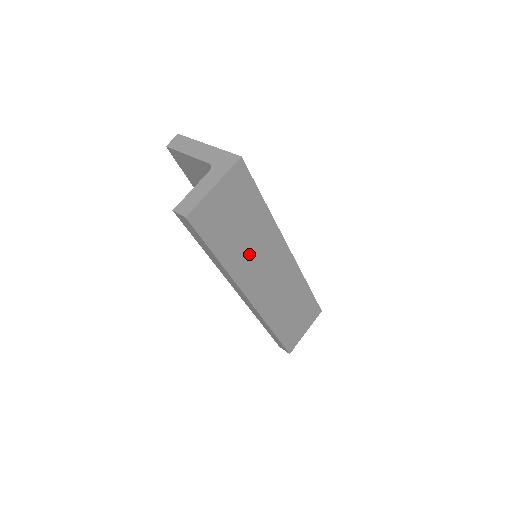
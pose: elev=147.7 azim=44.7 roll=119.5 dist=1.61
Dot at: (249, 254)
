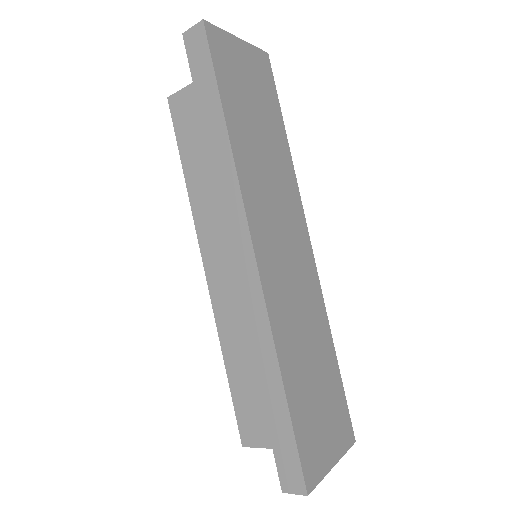
Dot at: (262, 171)
